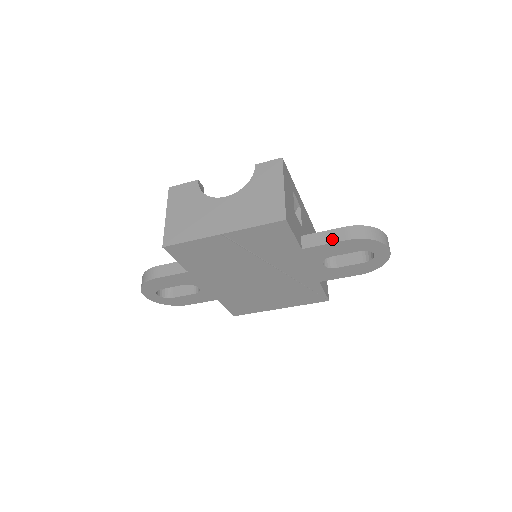
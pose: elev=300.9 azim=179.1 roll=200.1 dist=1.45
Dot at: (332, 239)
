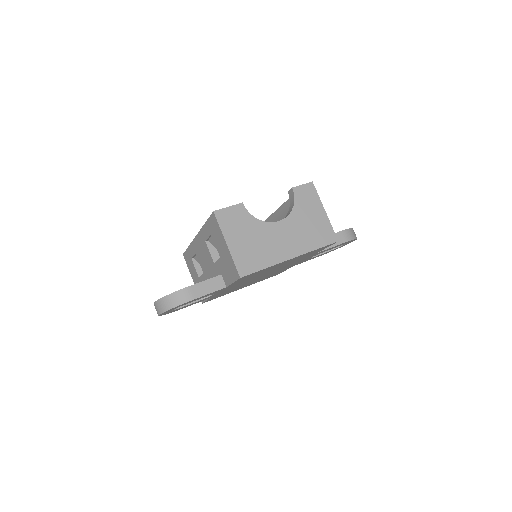
Dot at: (336, 242)
